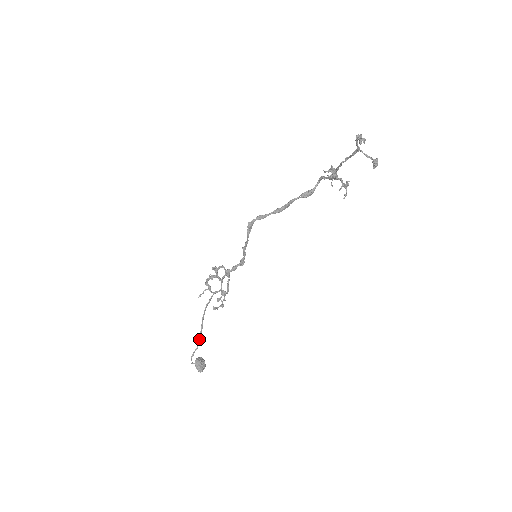
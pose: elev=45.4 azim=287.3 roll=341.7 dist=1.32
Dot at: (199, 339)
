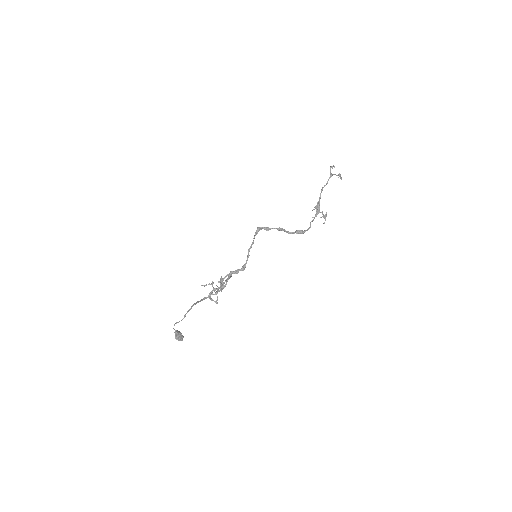
Dot at: (189, 310)
